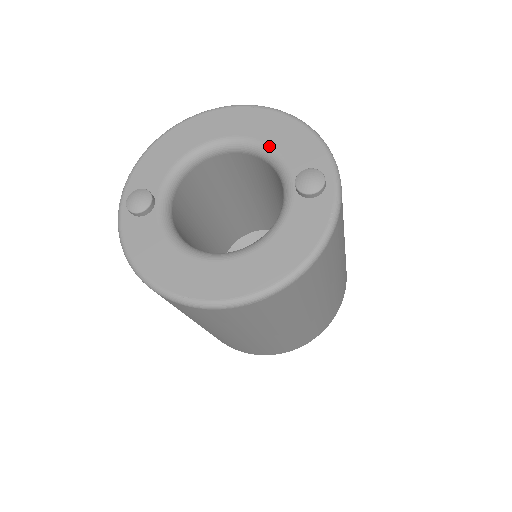
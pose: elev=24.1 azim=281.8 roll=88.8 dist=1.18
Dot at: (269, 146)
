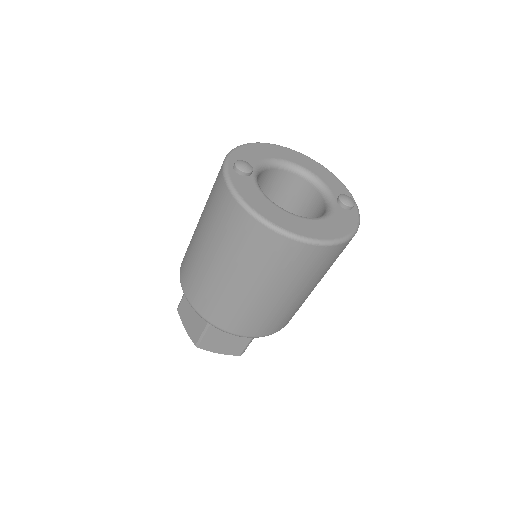
Dot at: (319, 177)
